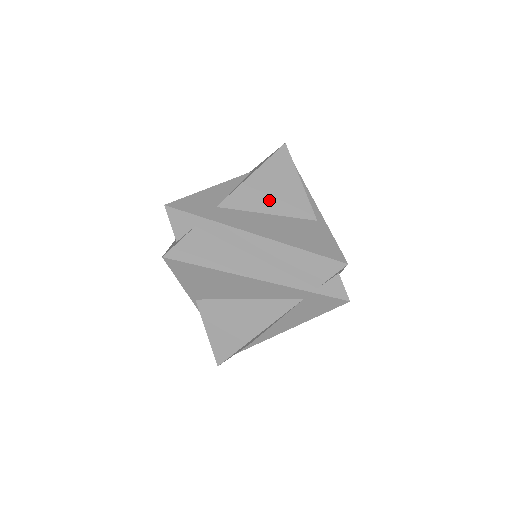
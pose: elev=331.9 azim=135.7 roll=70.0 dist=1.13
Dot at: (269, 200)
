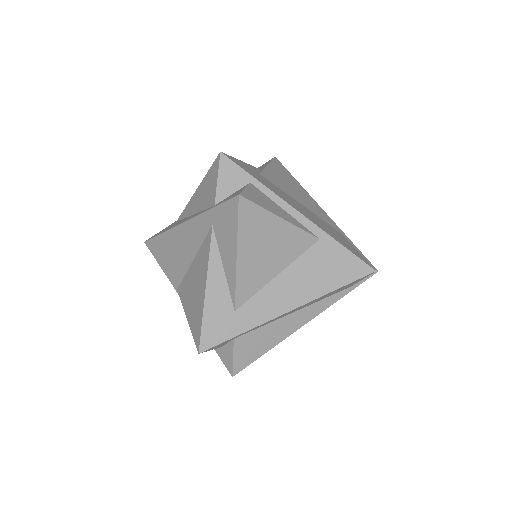
Dot at: (270, 263)
